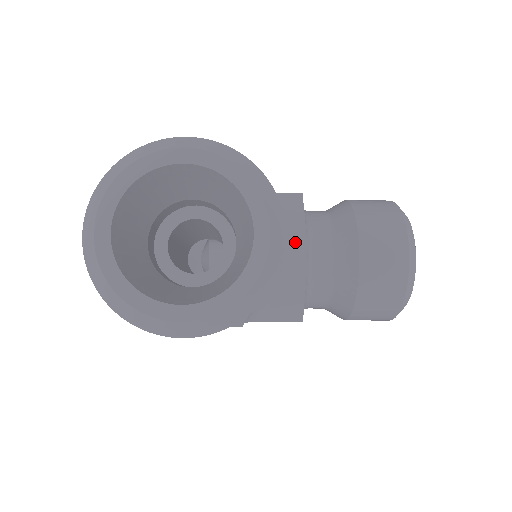
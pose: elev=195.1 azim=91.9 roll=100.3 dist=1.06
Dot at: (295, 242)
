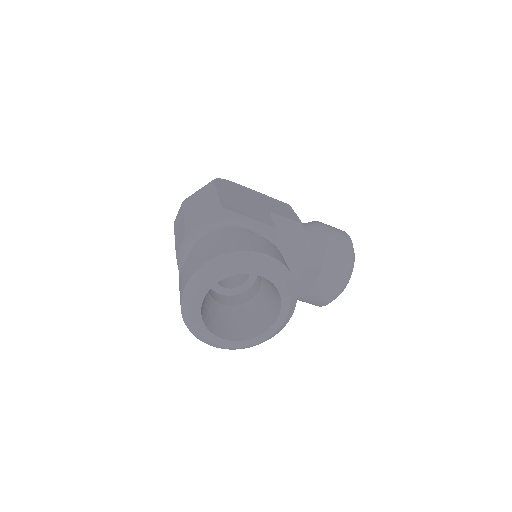
Dot at: occluded
